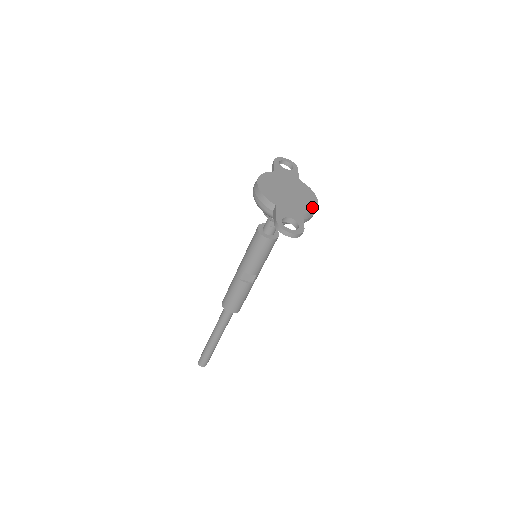
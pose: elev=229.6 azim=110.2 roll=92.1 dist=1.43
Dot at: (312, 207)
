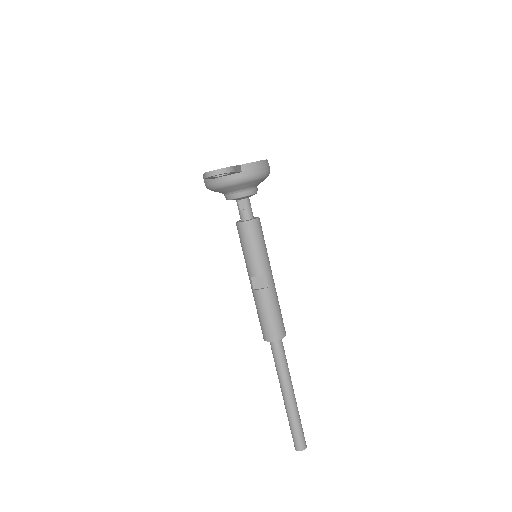
Dot at: occluded
